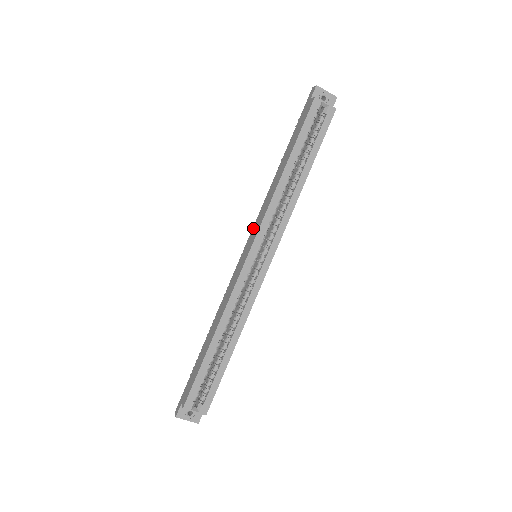
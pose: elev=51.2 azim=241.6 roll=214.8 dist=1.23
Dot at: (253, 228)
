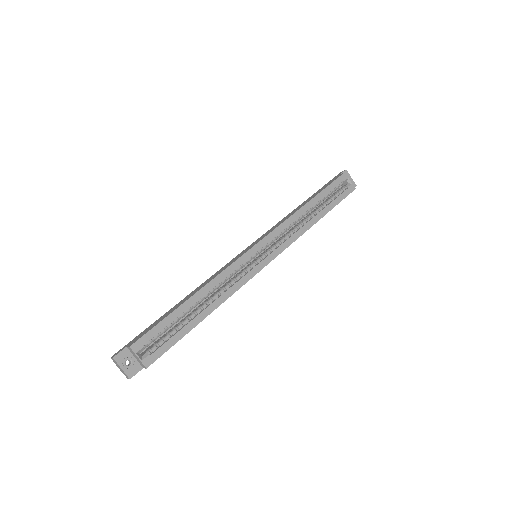
Dot at: (262, 235)
